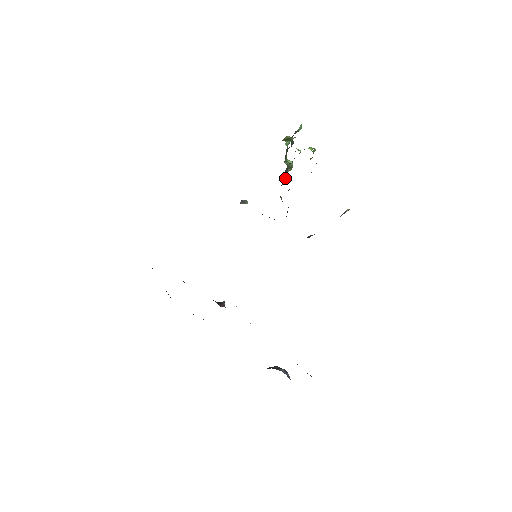
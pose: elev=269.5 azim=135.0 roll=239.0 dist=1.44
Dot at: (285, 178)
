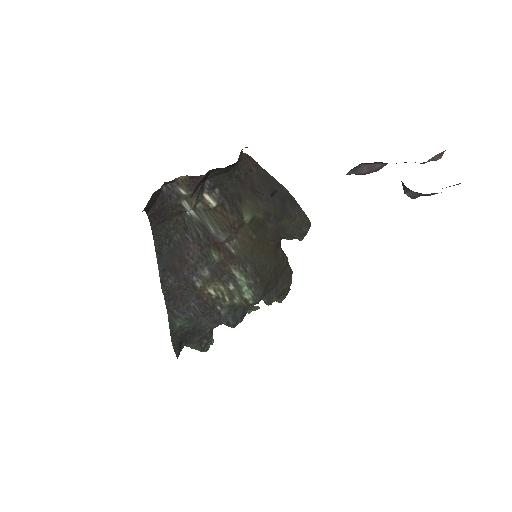
Dot at: (211, 333)
